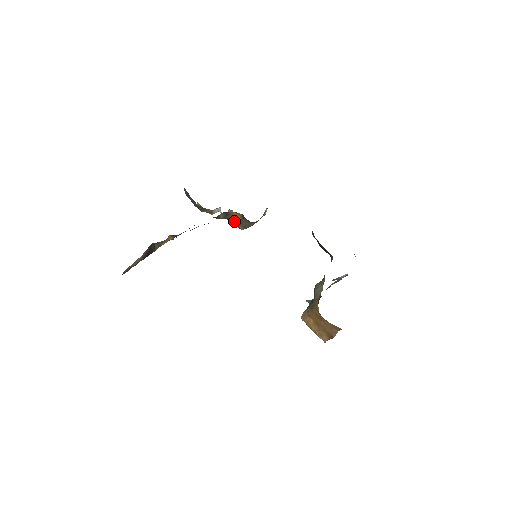
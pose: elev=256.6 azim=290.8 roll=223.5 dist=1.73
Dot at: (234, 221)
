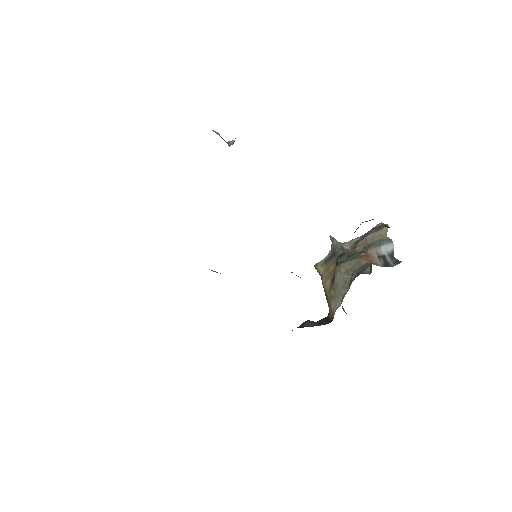
Dot at: occluded
